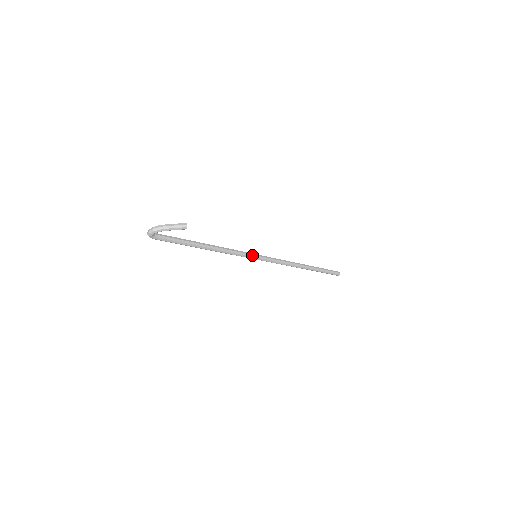
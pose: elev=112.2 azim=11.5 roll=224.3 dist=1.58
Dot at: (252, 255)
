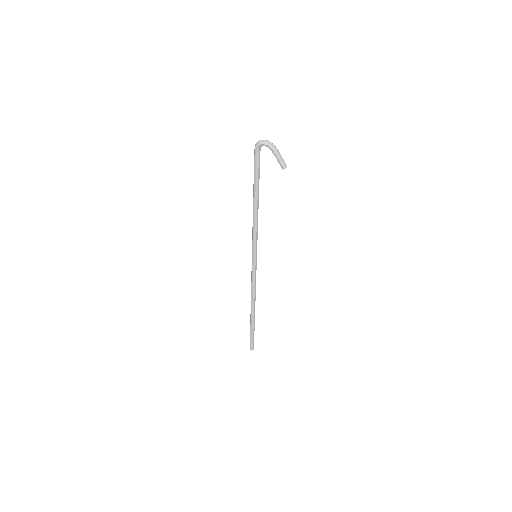
Dot at: occluded
